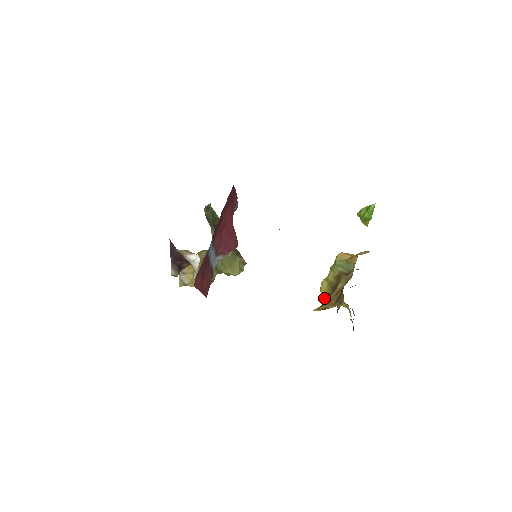
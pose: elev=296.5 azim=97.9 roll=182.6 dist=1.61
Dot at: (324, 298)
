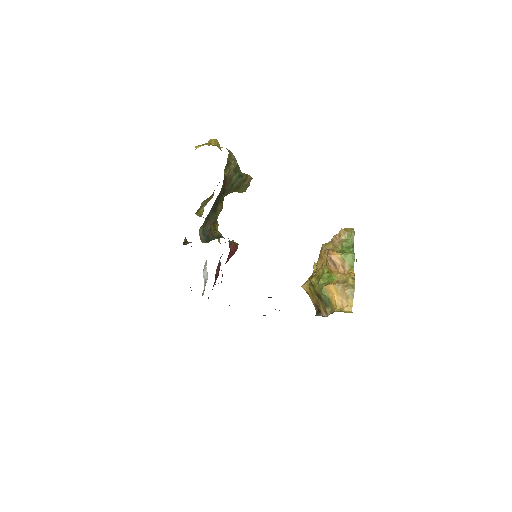
Dot at: occluded
